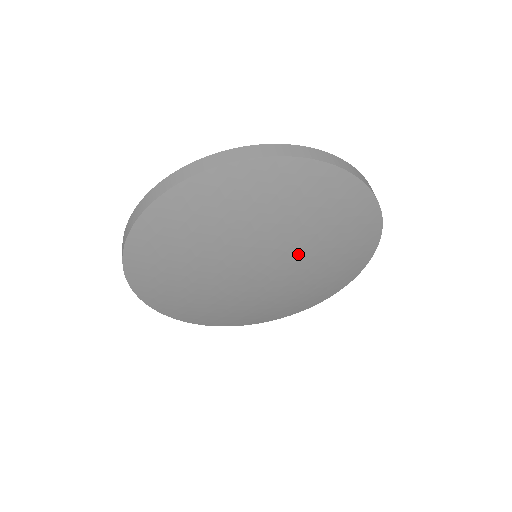
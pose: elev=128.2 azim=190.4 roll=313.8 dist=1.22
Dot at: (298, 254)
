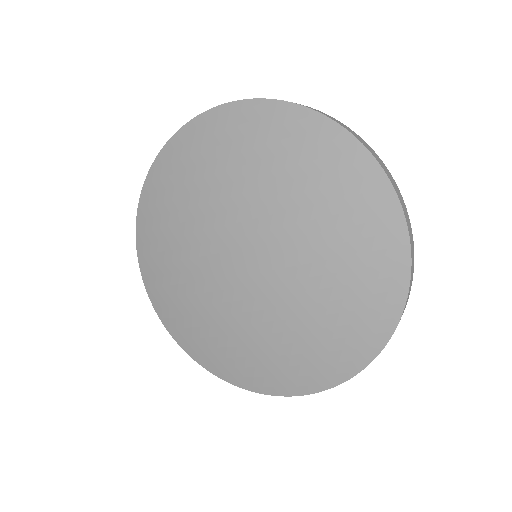
Dot at: (293, 271)
